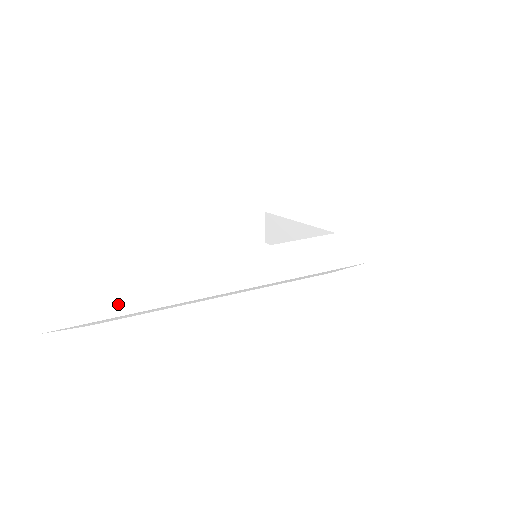
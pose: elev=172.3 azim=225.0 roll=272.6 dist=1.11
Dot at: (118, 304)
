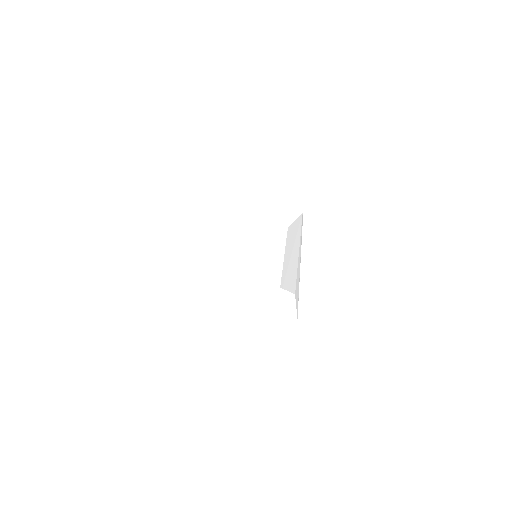
Dot at: (154, 247)
